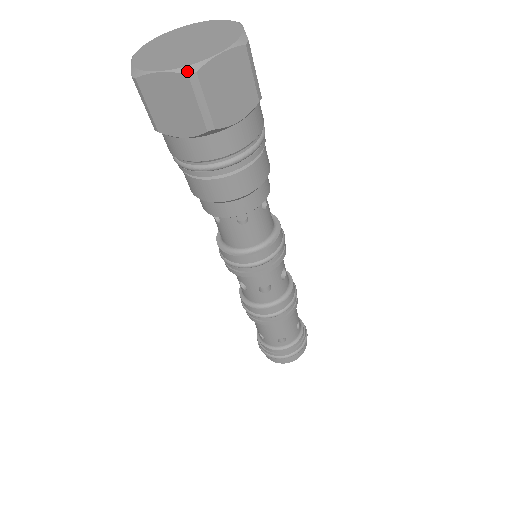
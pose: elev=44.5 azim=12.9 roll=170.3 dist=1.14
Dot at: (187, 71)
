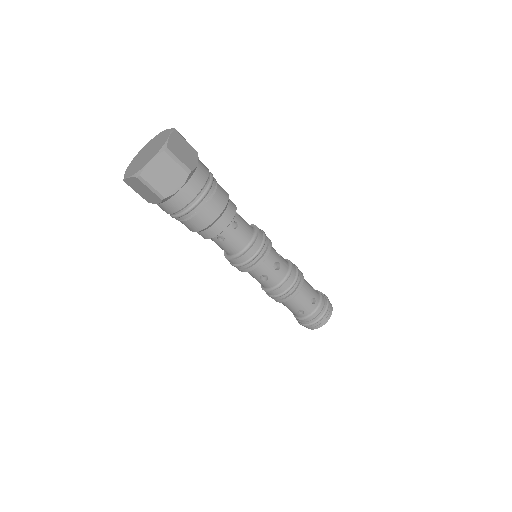
Dot at: (163, 150)
